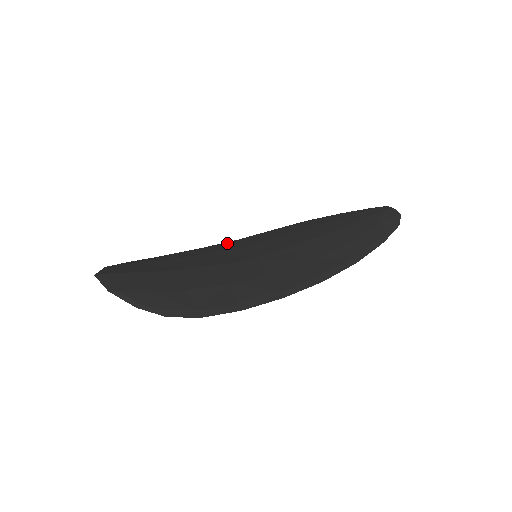
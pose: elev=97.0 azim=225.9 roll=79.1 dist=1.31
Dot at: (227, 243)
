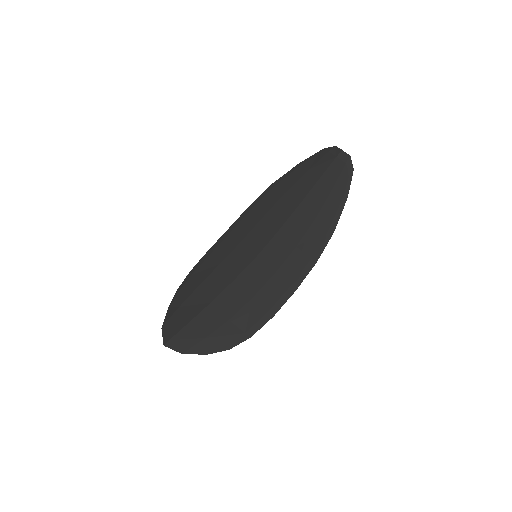
Dot at: (223, 240)
